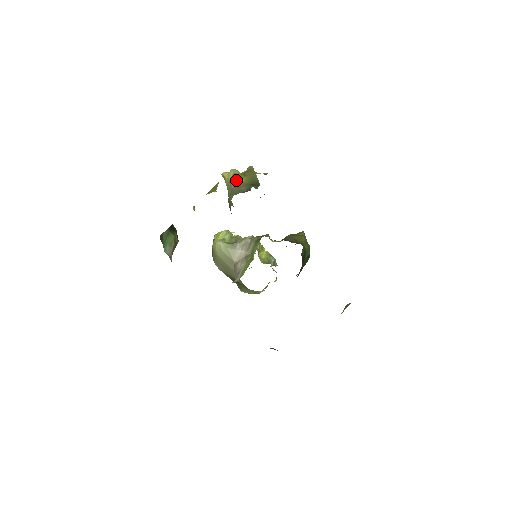
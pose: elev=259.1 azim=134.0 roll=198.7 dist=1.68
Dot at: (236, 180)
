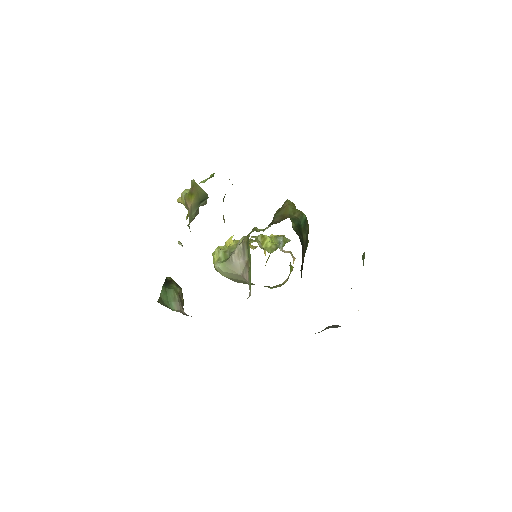
Dot at: (188, 204)
